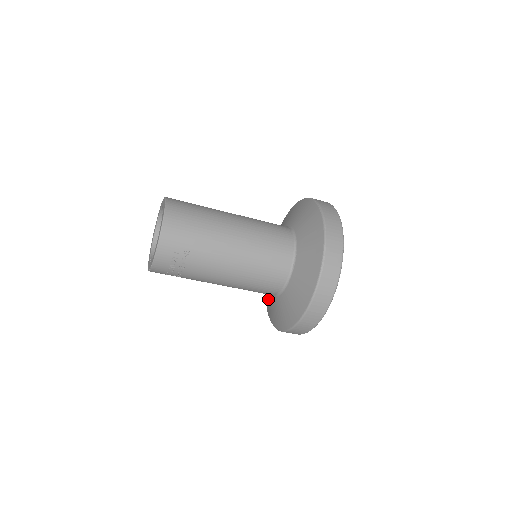
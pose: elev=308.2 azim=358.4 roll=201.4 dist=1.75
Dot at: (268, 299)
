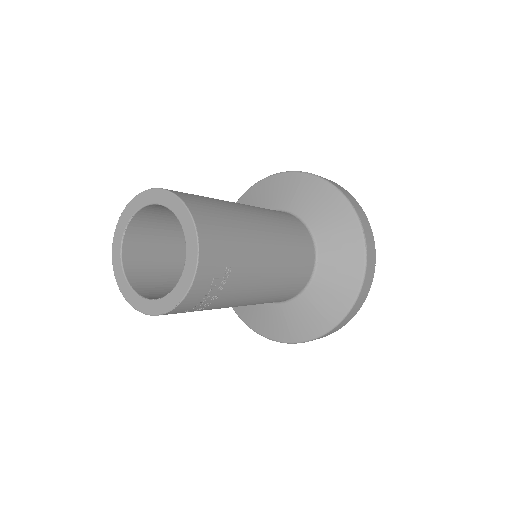
Dot at: (253, 307)
